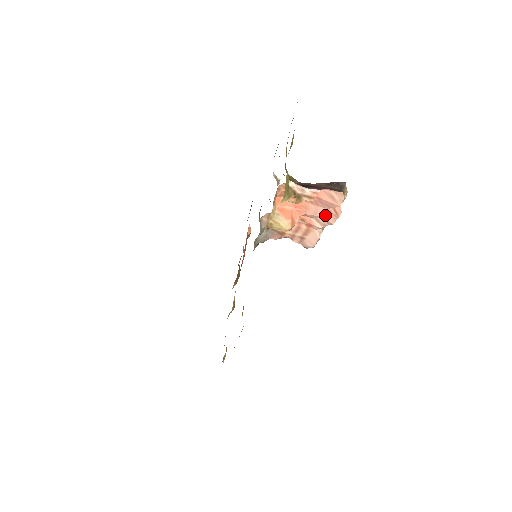
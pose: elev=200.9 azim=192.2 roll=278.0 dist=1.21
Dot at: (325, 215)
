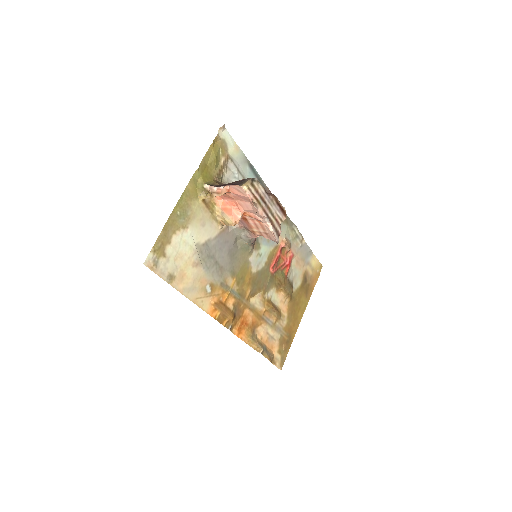
Dot at: (253, 208)
